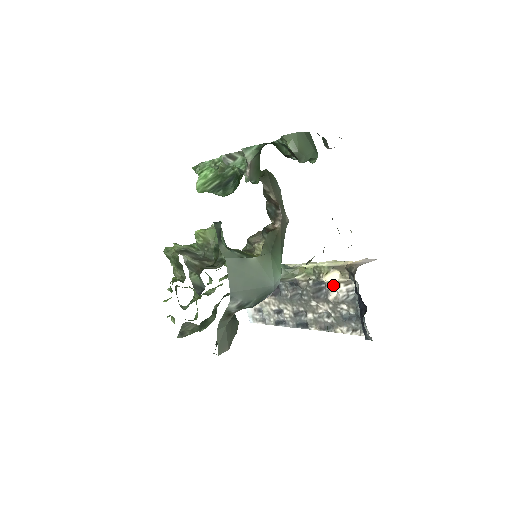
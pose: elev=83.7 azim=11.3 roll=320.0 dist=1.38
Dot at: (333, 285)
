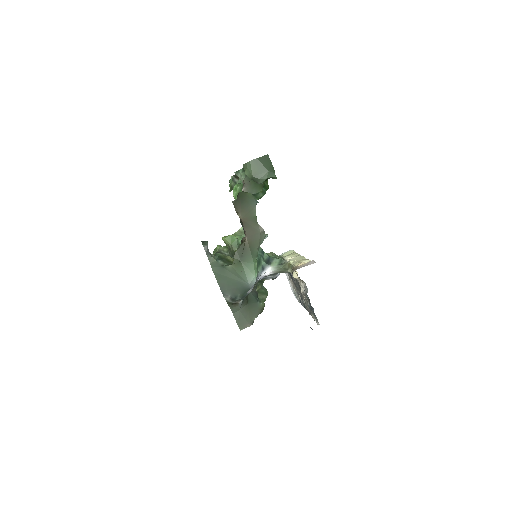
Dot at: (299, 281)
